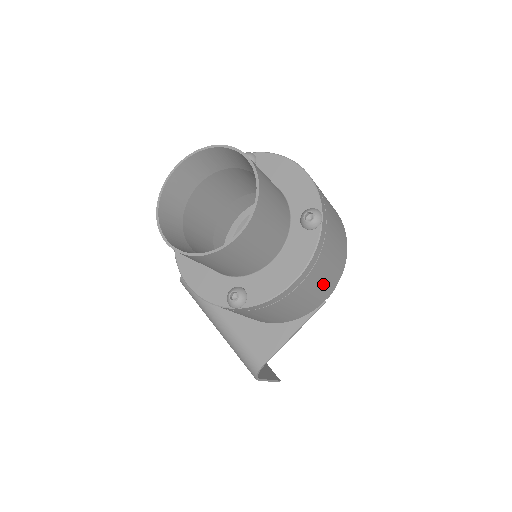
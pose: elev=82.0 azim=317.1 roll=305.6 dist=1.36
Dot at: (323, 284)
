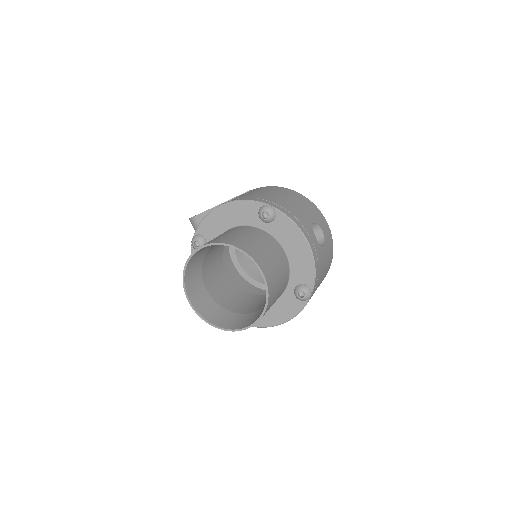
Dot at: occluded
